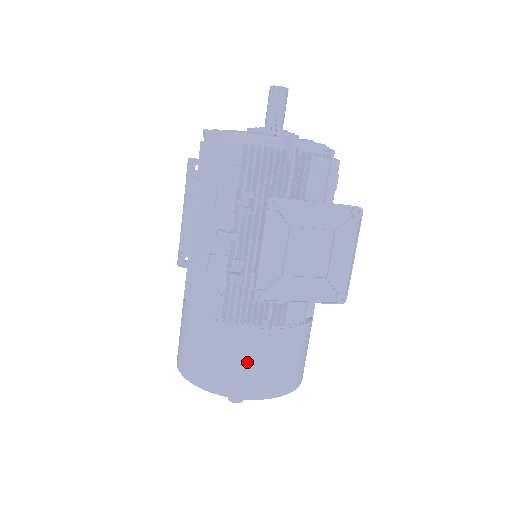
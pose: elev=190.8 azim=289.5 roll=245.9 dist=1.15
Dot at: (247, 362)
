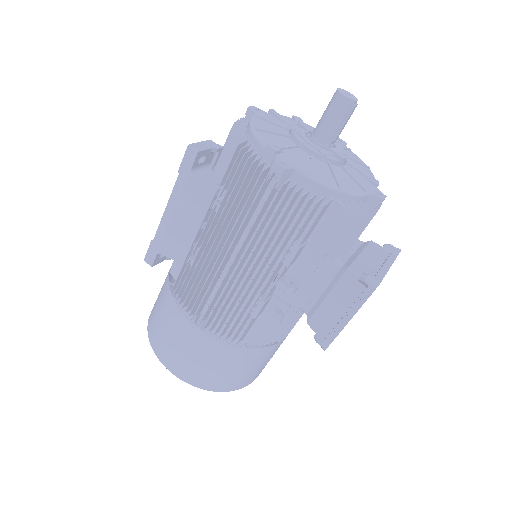
Dot at: (263, 364)
